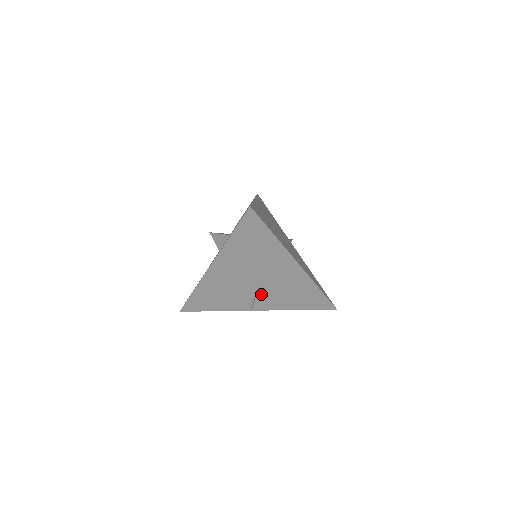
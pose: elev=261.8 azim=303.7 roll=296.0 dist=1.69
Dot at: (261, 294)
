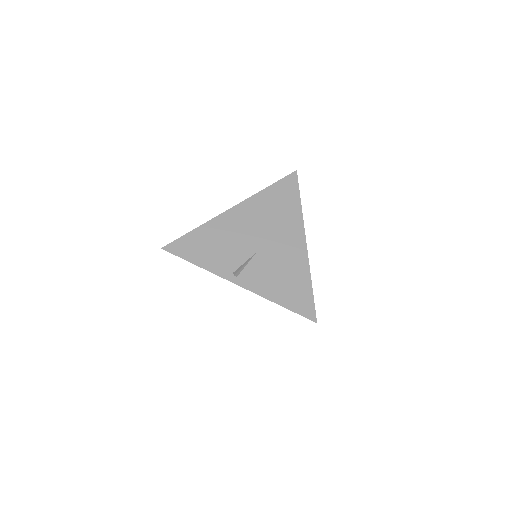
Dot at: (254, 263)
